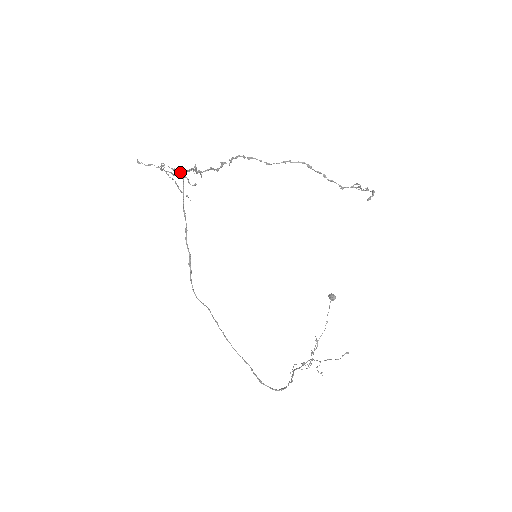
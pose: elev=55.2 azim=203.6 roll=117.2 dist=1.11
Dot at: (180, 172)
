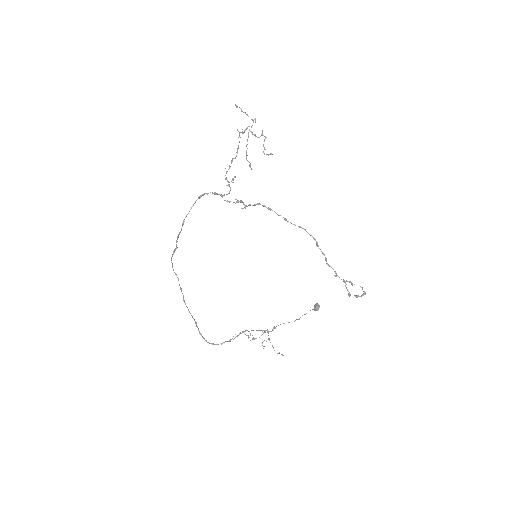
Dot at: (229, 166)
